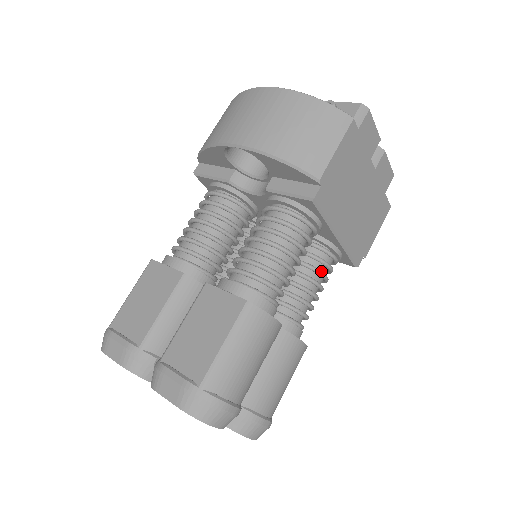
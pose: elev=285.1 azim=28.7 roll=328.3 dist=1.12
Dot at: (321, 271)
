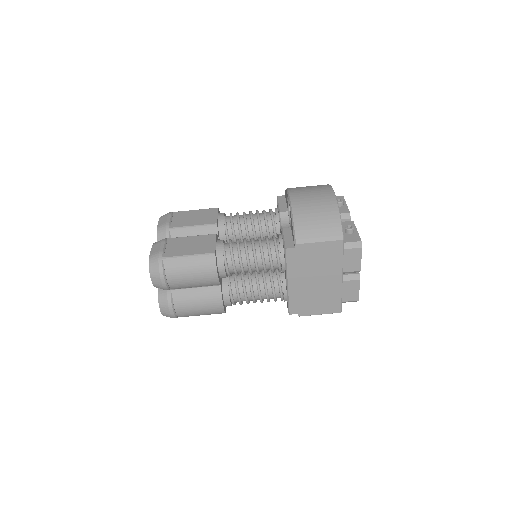
Dot at: (267, 290)
